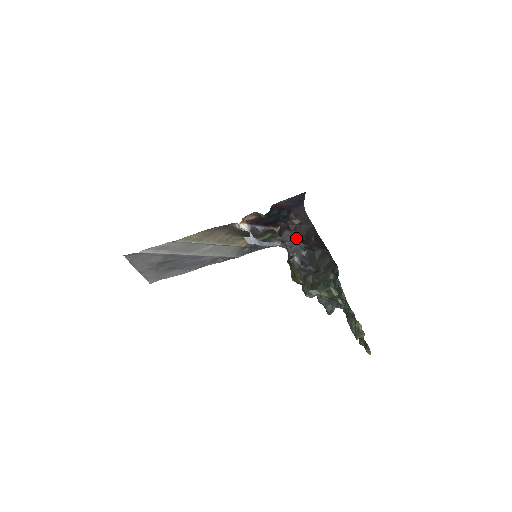
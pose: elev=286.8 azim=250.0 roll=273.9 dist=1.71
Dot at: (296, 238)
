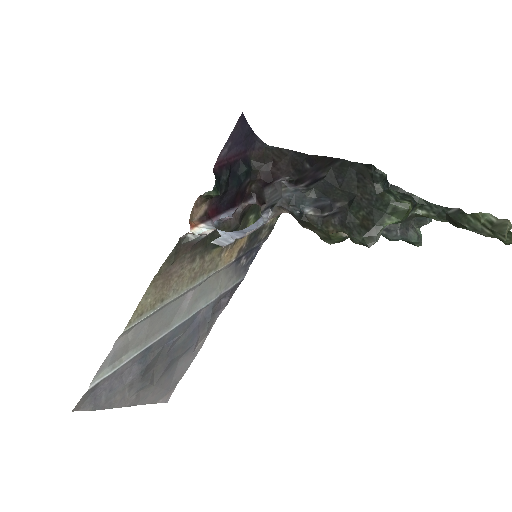
Dot at: (285, 186)
